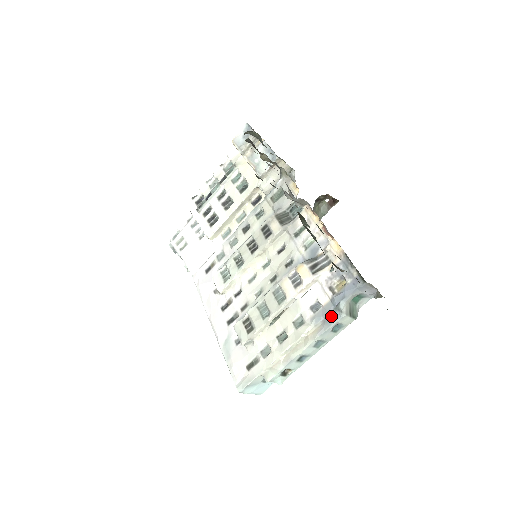
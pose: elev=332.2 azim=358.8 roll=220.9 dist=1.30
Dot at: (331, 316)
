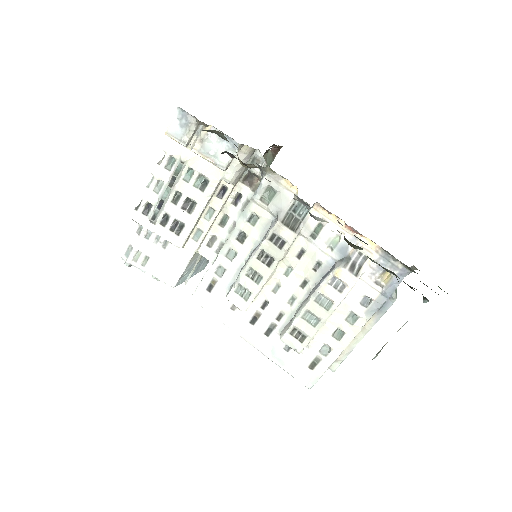
Dot at: (384, 305)
